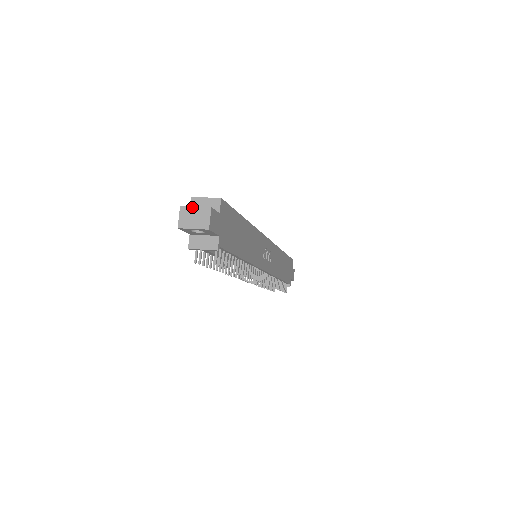
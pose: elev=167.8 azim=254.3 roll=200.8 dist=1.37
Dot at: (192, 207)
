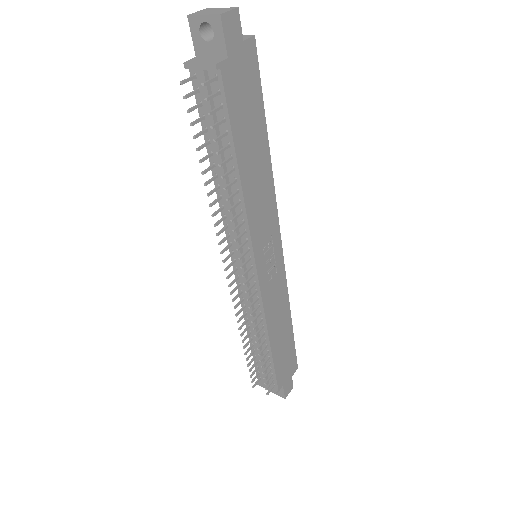
Dot at: (217, 8)
